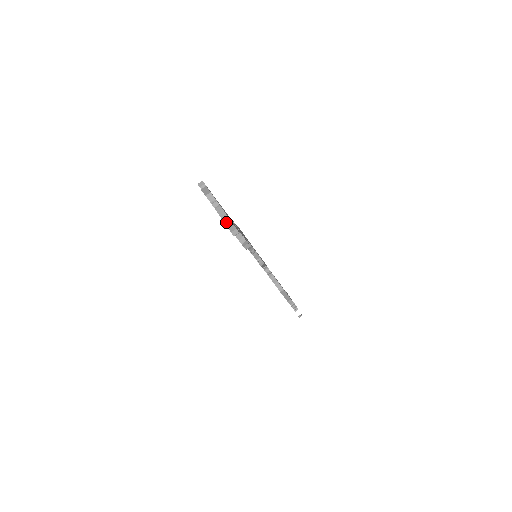
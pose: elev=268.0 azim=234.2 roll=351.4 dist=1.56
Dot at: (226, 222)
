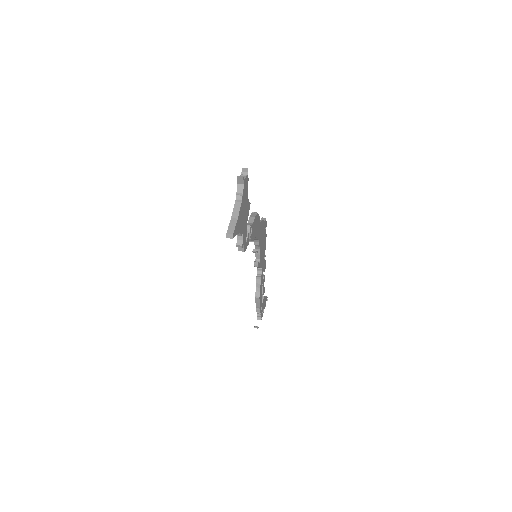
Dot at: (232, 220)
